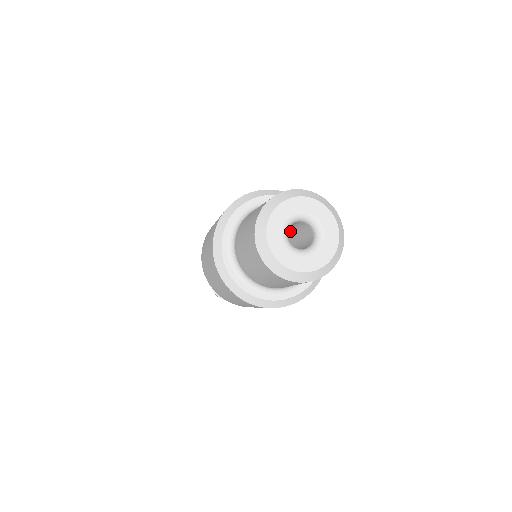
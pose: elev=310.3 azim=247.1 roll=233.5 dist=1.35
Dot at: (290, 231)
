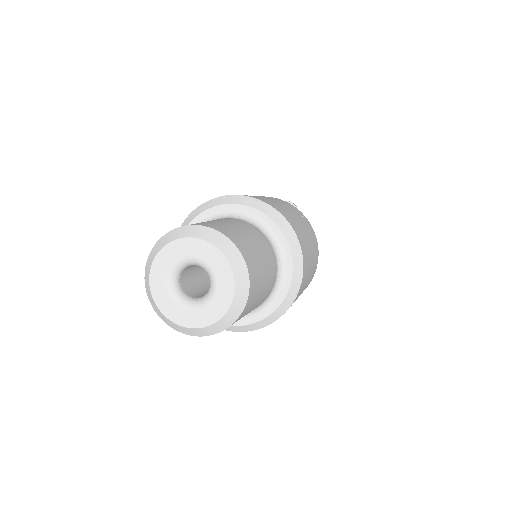
Dot at: occluded
